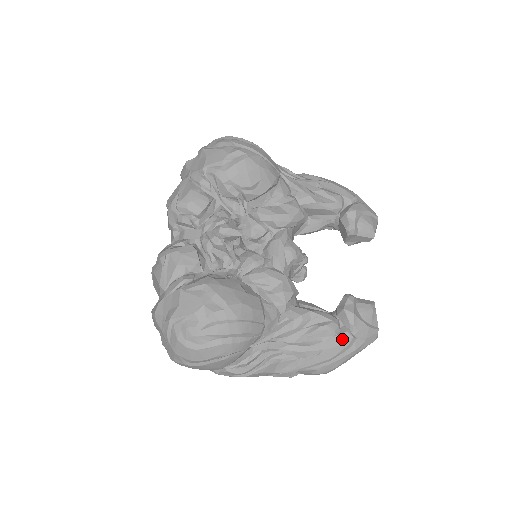
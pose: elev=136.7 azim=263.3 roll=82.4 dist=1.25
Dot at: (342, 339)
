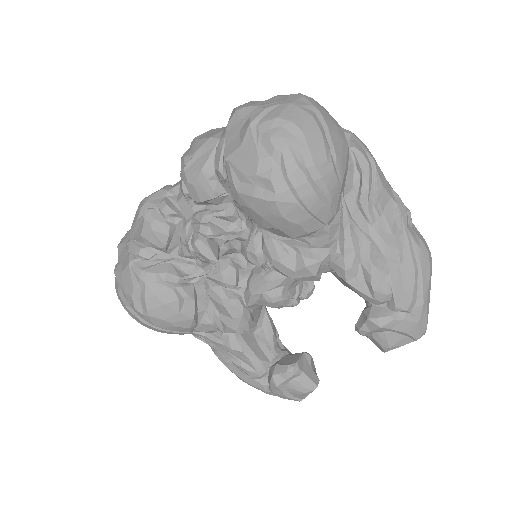
Dot at: (255, 385)
